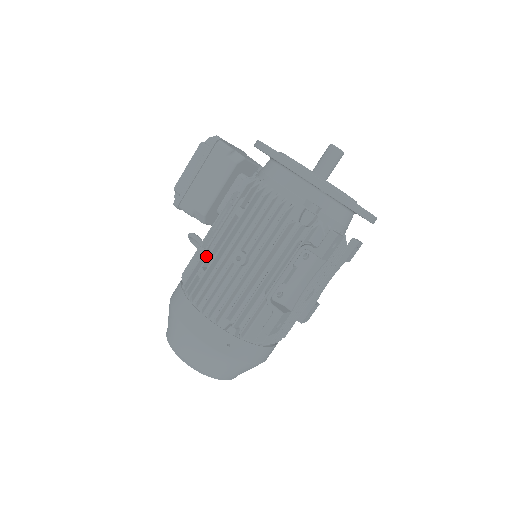
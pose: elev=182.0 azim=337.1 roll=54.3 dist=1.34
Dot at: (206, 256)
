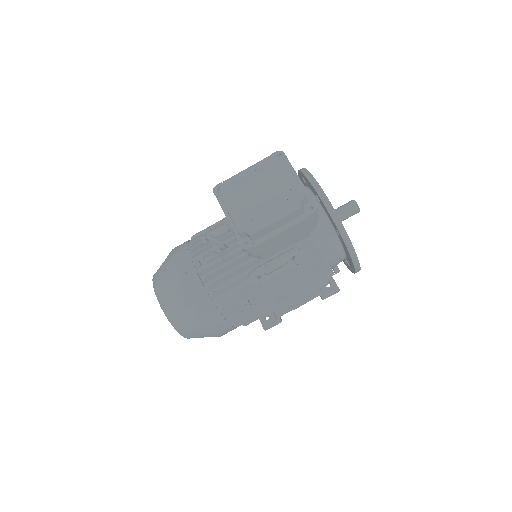
Dot at: (247, 285)
